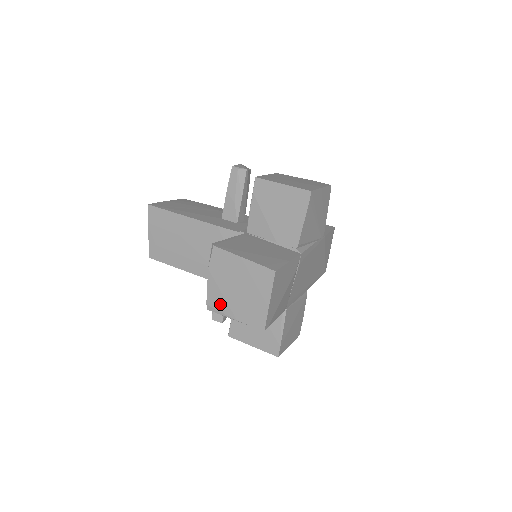
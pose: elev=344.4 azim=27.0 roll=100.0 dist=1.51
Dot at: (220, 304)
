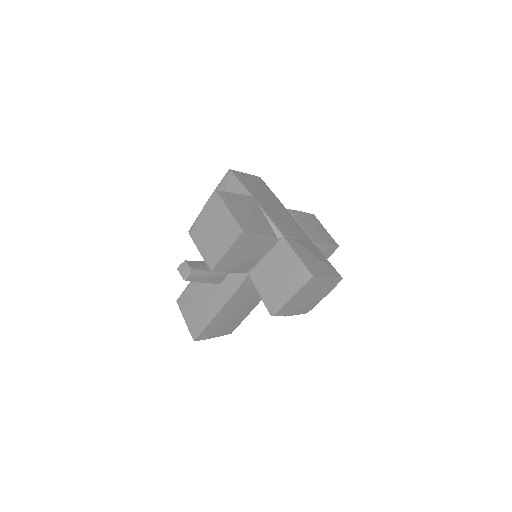
Dot at: (311, 306)
